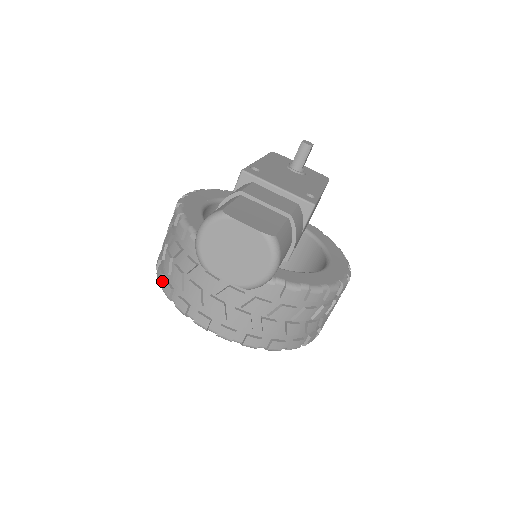
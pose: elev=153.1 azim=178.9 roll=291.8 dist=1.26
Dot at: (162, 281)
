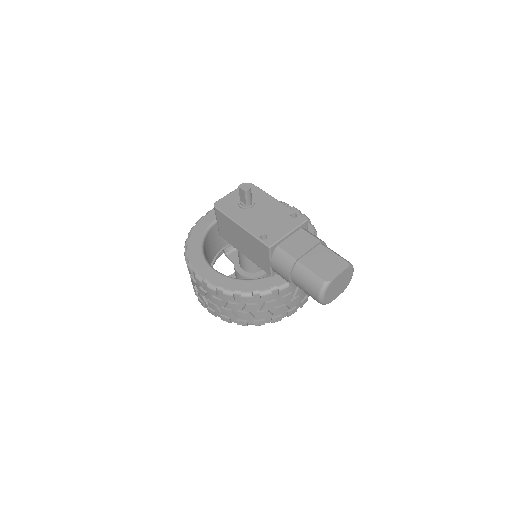
Dot at: (248, 324)
